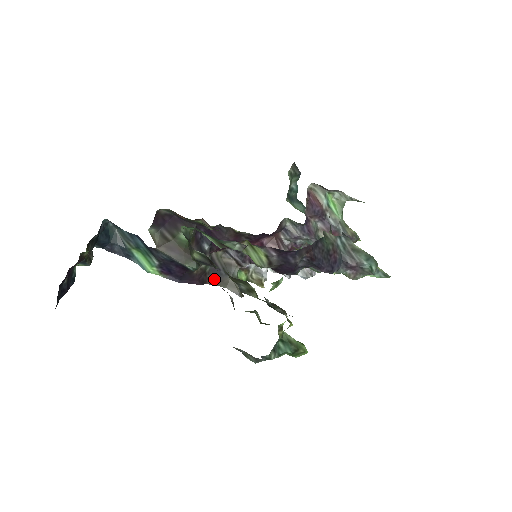
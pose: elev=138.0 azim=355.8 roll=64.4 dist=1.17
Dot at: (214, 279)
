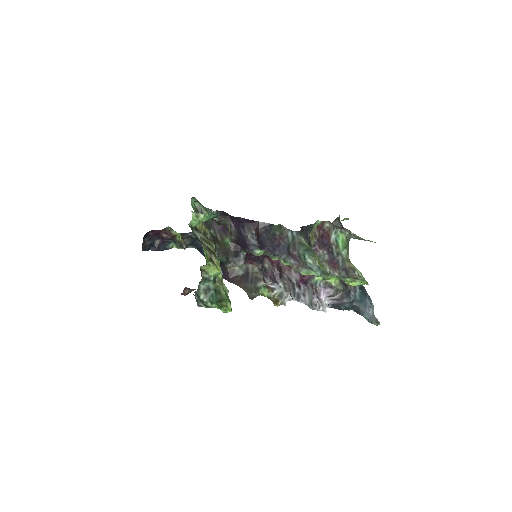
Dot at: (242, 283)
